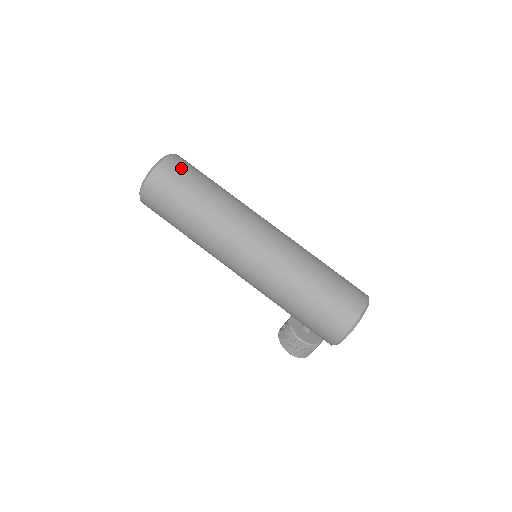
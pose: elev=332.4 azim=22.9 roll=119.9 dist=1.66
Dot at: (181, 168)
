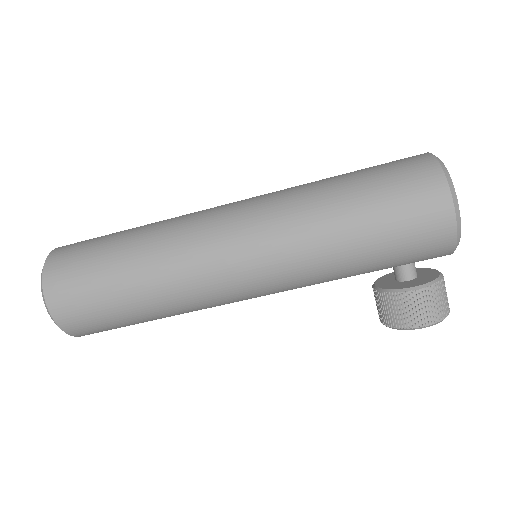
Dot at: (77, 244)
